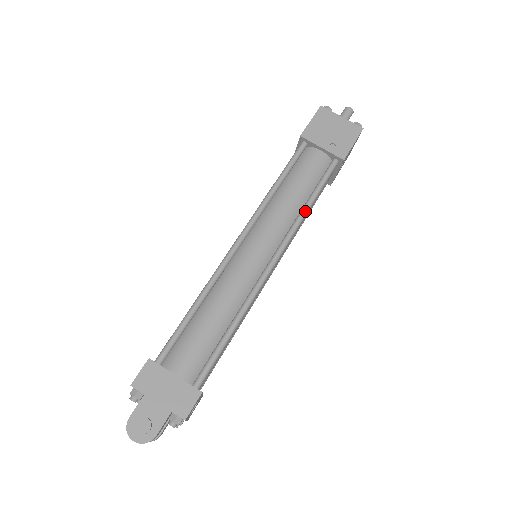
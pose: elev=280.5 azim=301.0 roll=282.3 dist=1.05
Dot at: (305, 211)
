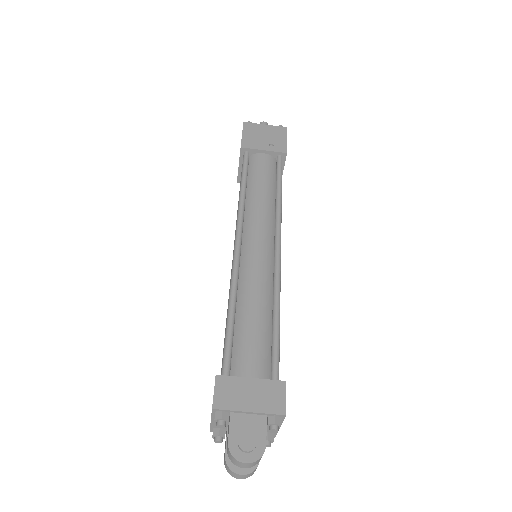
Dot at: (280, 200)
